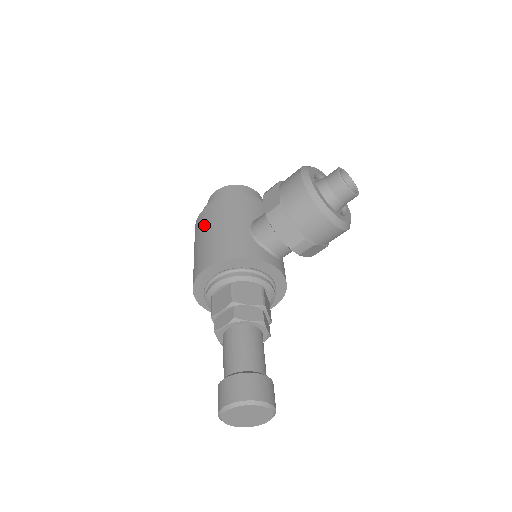
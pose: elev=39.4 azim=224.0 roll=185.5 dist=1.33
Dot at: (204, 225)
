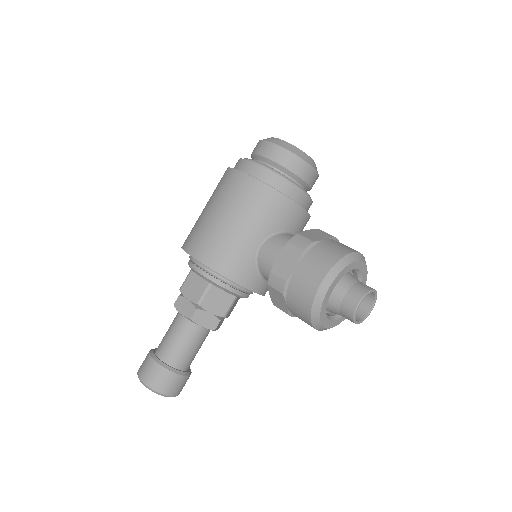
Dot at: (227, 197)
